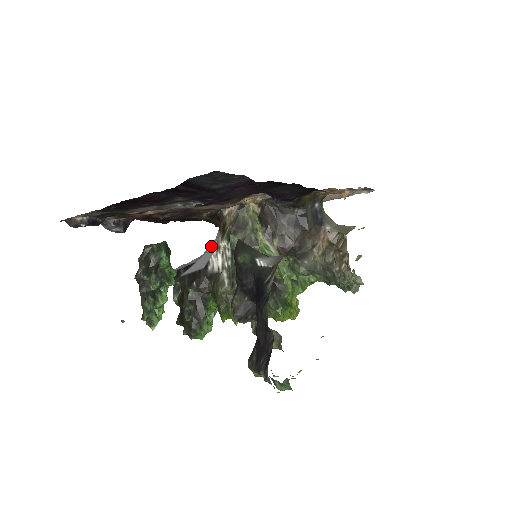
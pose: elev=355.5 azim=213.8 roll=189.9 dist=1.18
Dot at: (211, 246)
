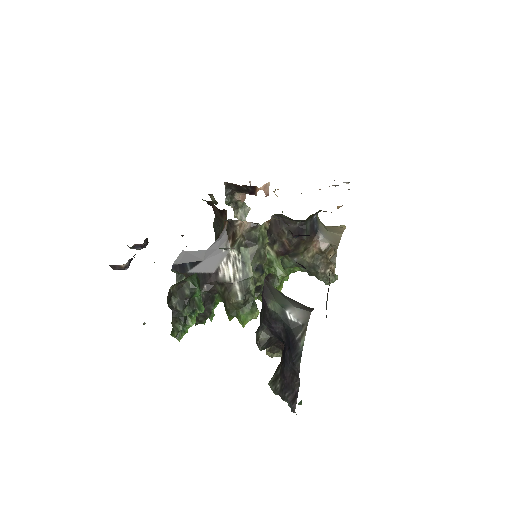
Dot at: (218, 248)
